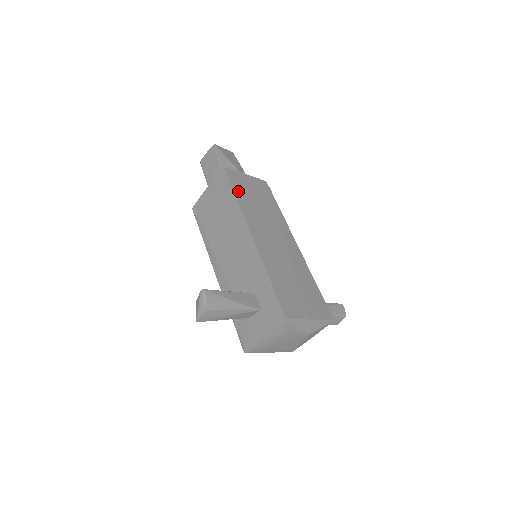
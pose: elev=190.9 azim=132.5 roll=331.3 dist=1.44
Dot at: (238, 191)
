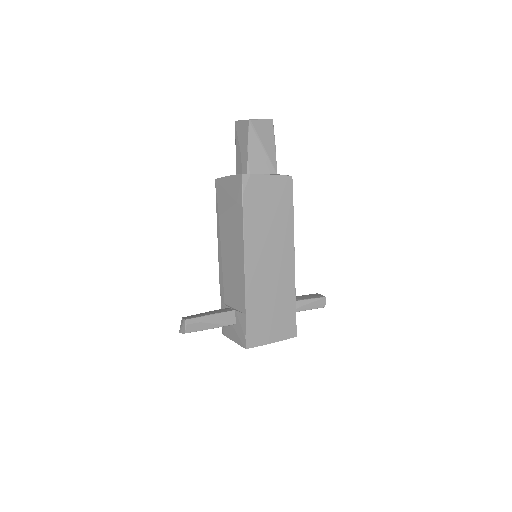
Dot at: (249, 207)
